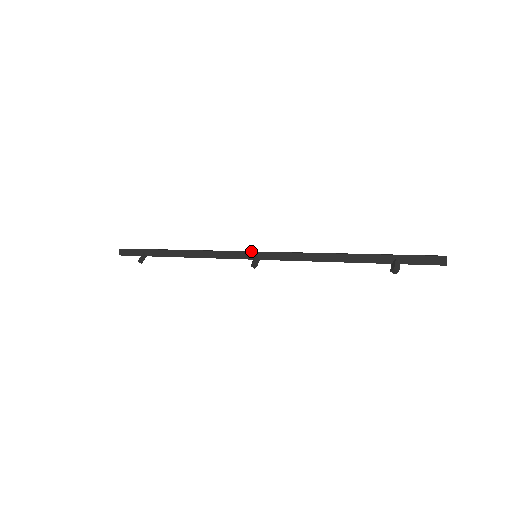
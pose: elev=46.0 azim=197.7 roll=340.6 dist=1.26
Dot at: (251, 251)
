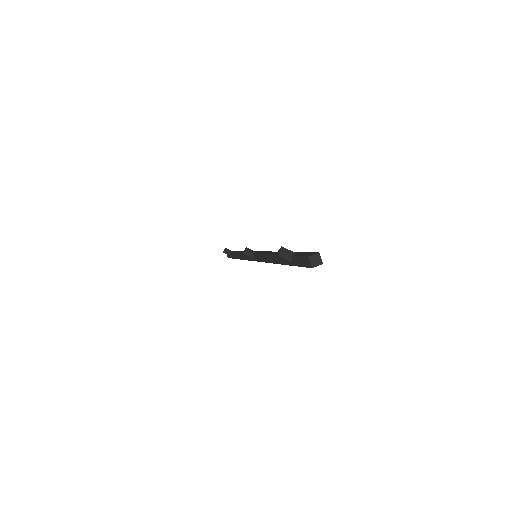
Dot at: occluded
